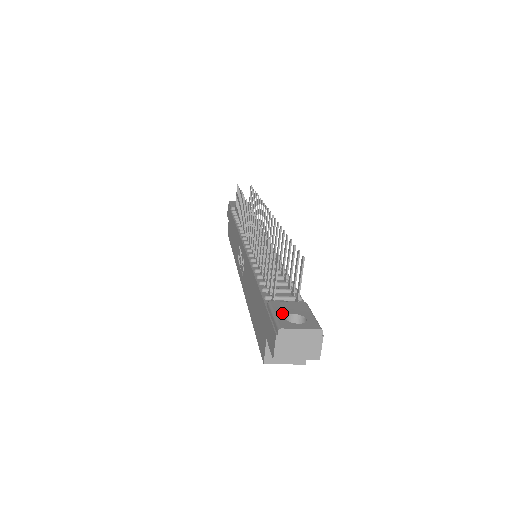
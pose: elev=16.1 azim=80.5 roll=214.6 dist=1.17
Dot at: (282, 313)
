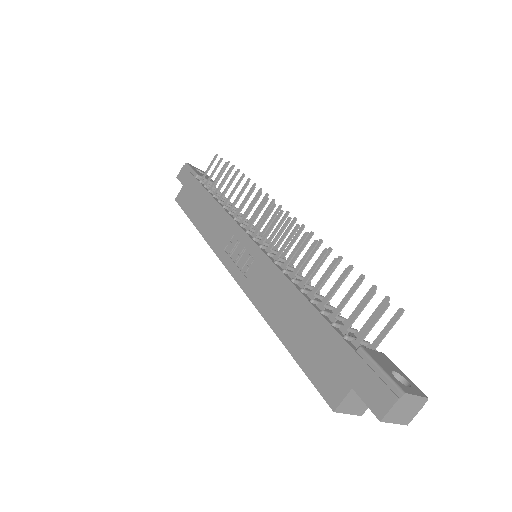
Dot at: (386, 368)
